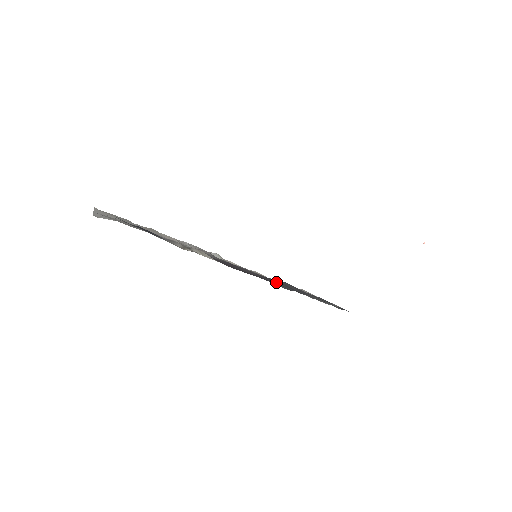
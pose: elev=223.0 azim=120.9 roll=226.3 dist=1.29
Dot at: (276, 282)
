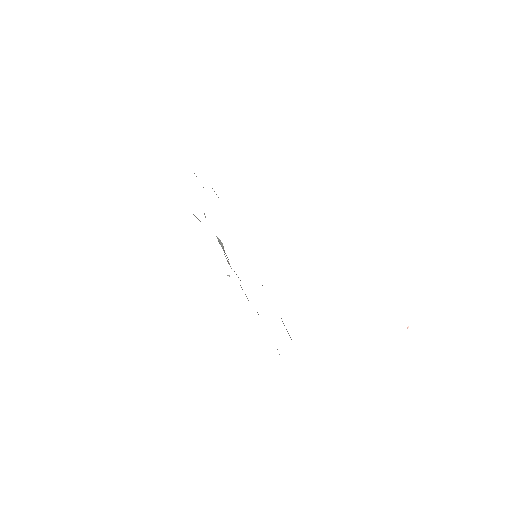
Dot at: occluded
